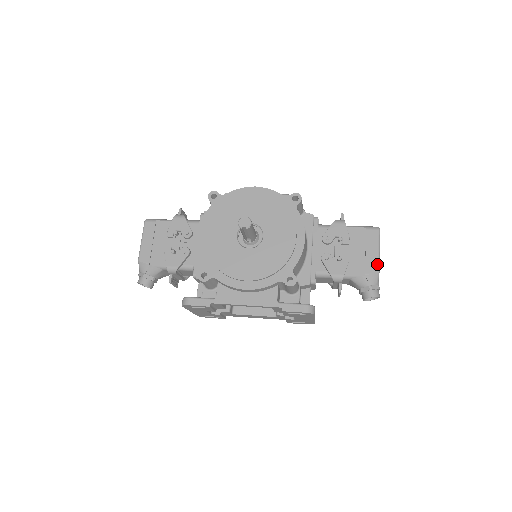
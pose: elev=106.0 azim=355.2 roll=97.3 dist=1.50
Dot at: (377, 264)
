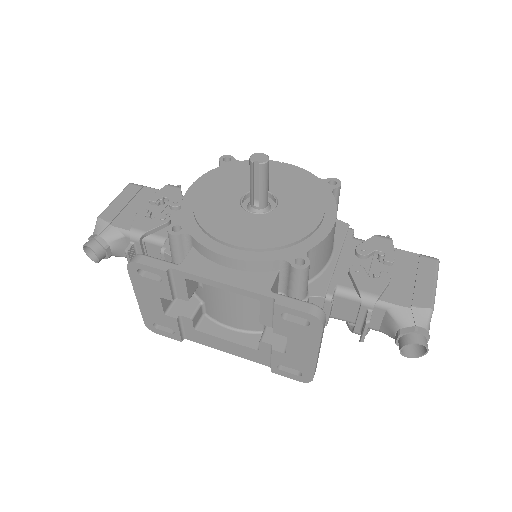
Dot at: (431, 298)
